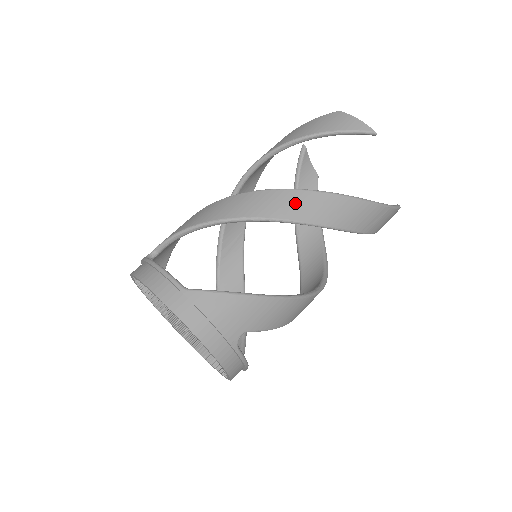
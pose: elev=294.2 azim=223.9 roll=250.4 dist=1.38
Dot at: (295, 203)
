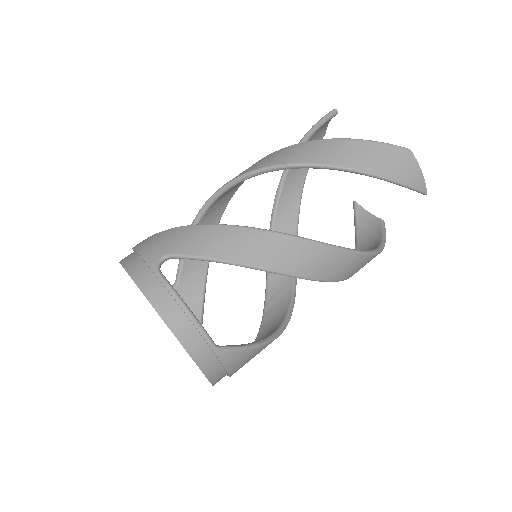
Dot at: (336, 264)
